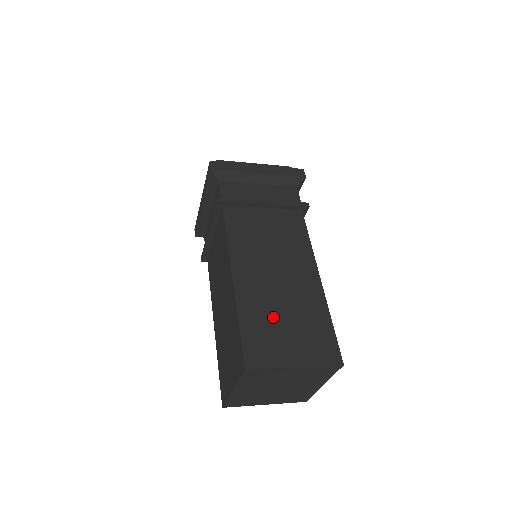
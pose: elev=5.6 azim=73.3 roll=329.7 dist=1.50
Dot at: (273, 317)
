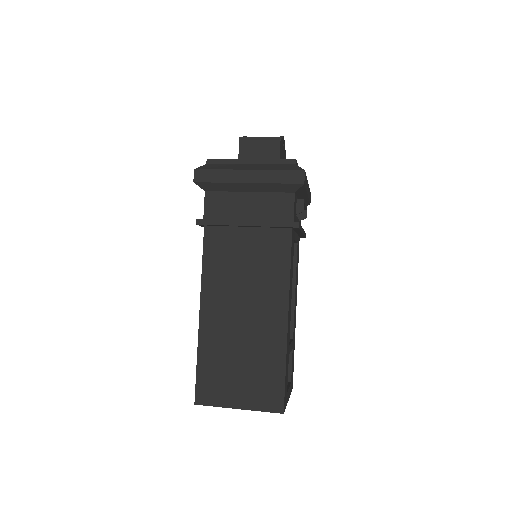
Dot at: (229, 359)
